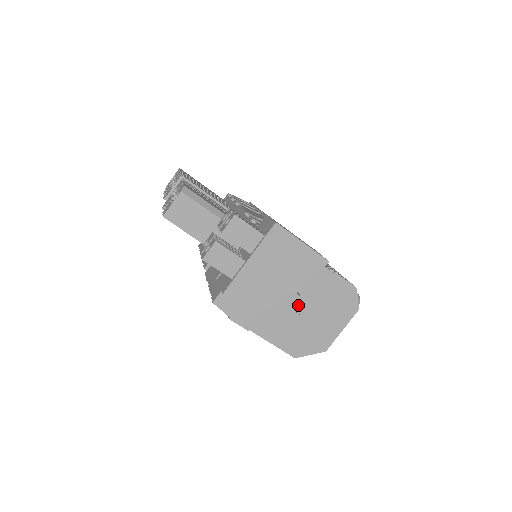
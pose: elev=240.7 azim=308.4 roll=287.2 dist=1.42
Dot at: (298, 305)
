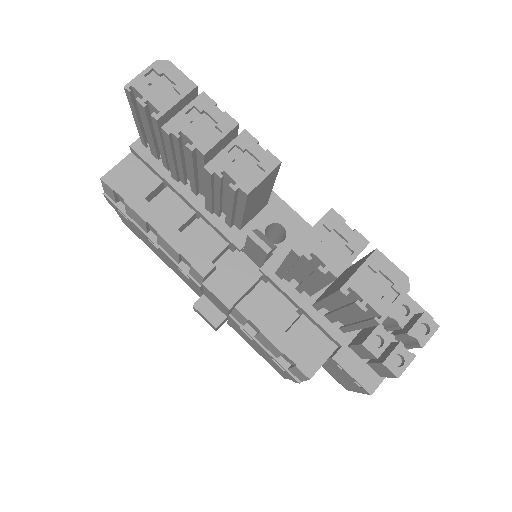
Dot at: occluded
